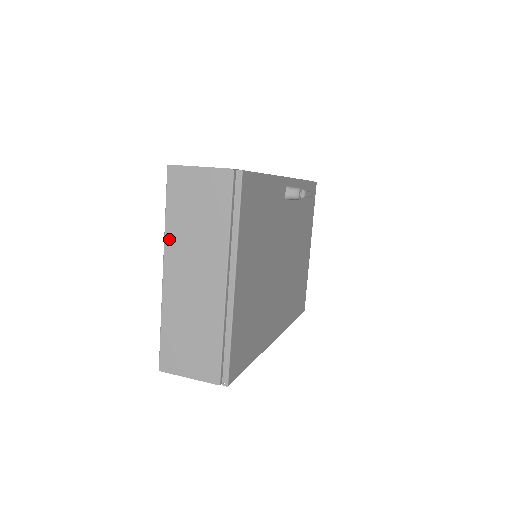
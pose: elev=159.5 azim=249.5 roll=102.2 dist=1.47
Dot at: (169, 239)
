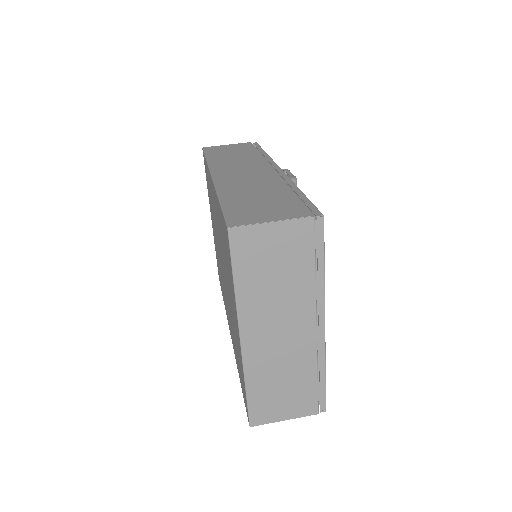
Dot at: (243, 306)
